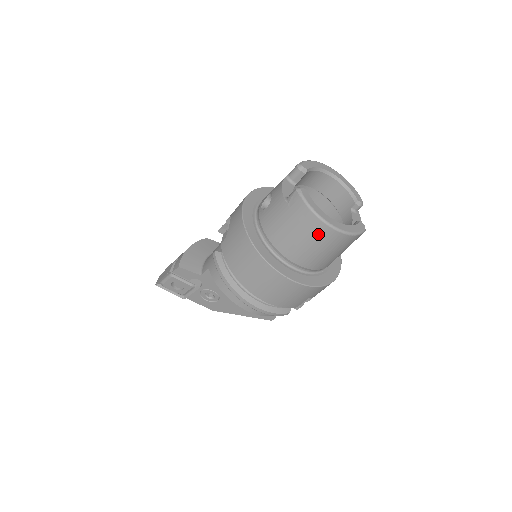
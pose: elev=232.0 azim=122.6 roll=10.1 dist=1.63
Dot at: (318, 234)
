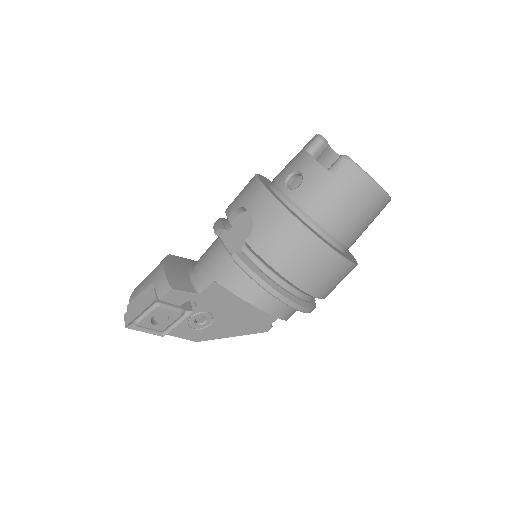
Dot at: (370, 201)
